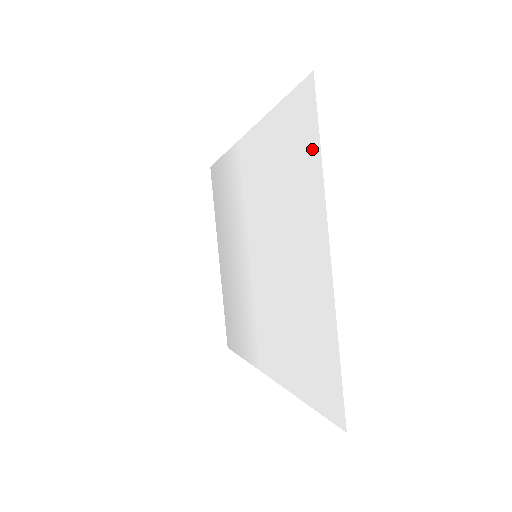
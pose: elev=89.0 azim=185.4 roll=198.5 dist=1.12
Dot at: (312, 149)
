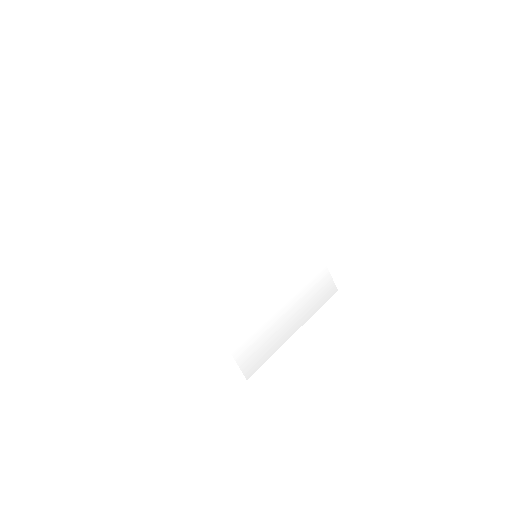
Dot at: (247, 154)
